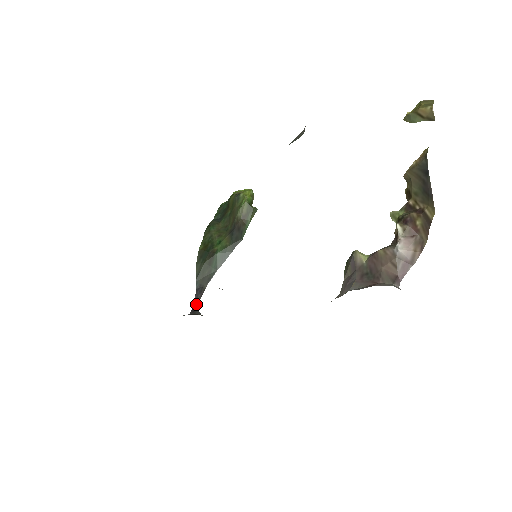
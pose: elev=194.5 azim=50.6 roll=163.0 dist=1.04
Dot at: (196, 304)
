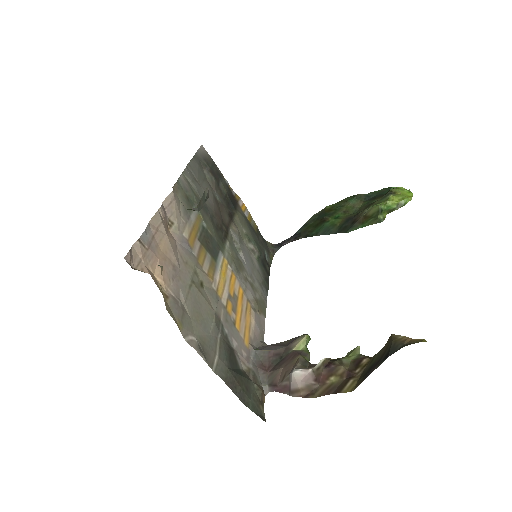
Dot at: (285, 243)
